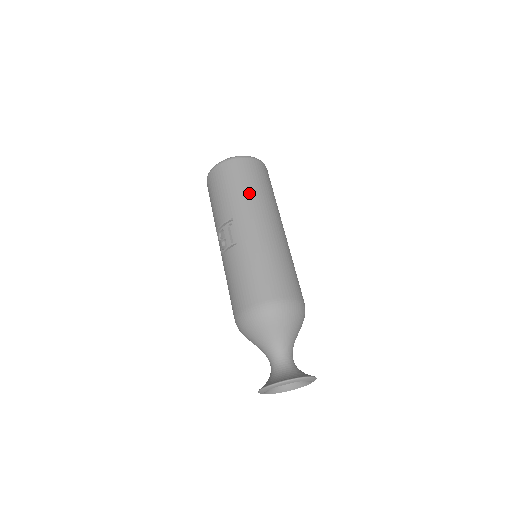
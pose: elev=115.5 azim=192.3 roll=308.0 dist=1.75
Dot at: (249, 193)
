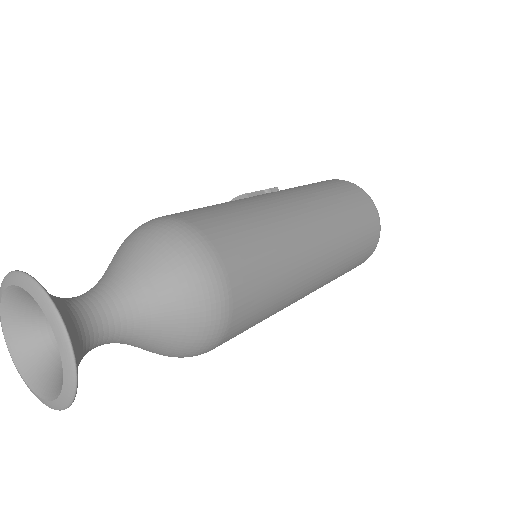
Dot at: (327, 195)
